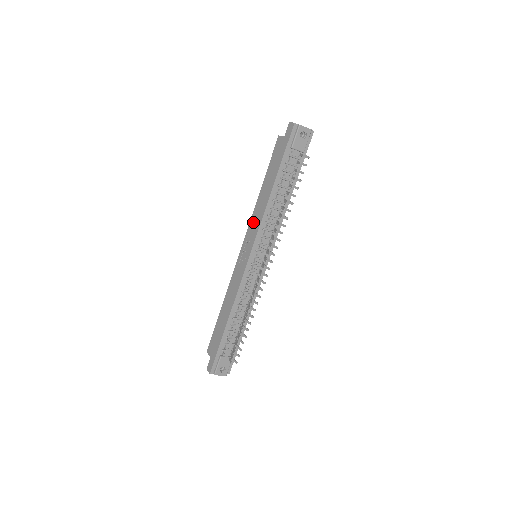
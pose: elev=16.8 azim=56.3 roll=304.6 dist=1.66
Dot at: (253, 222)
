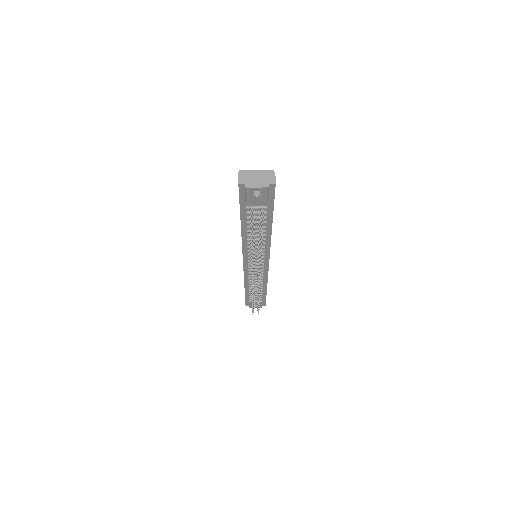
Dot at: occluded
